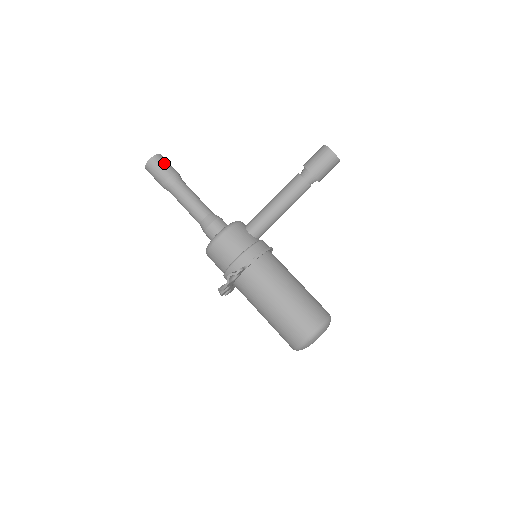
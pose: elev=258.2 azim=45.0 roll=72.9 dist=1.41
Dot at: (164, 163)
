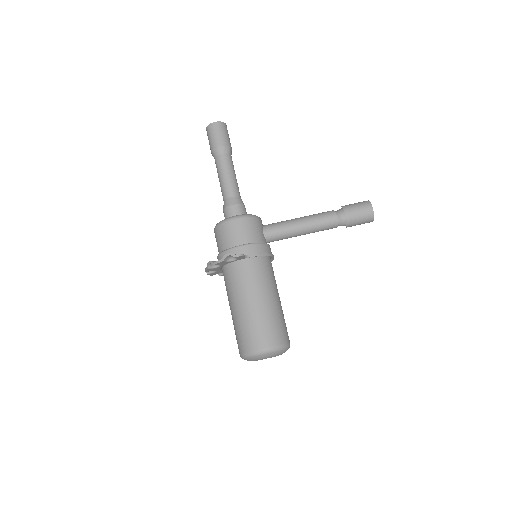
Dot at: (226, 133)
